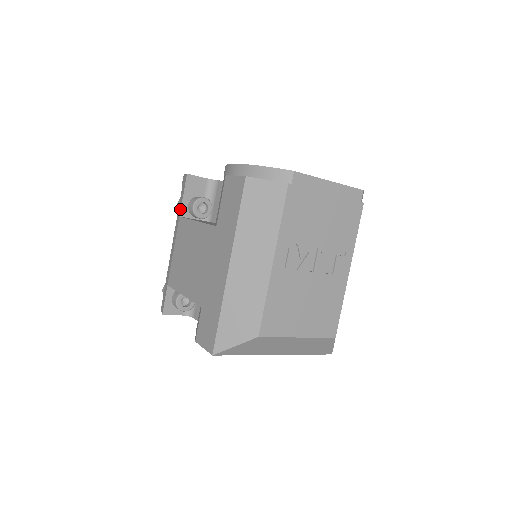
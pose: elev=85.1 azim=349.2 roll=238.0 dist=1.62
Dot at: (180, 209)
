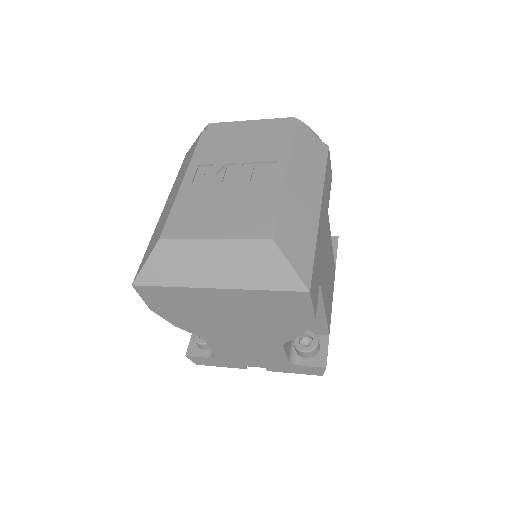
Dot at: occluded
